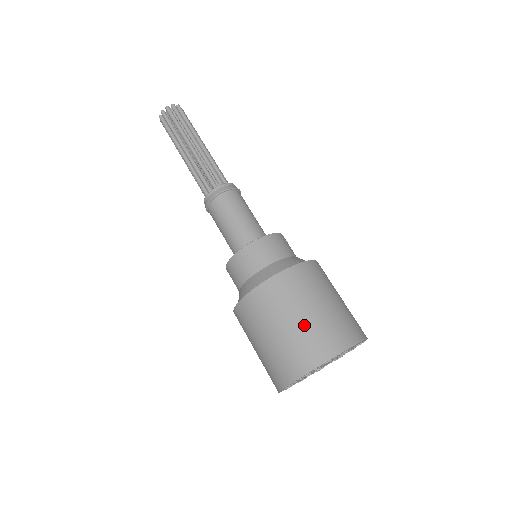
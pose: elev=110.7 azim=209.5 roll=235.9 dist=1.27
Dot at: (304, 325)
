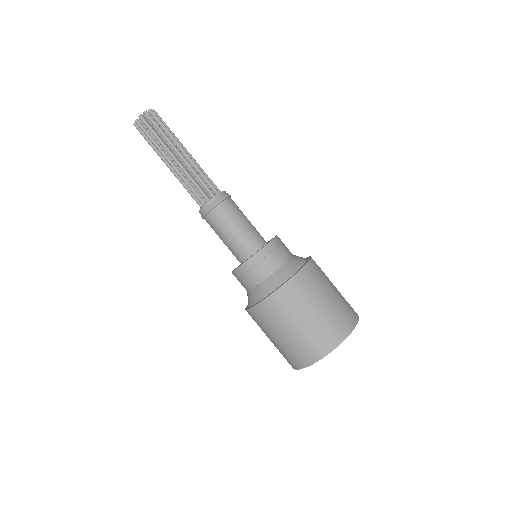
Dot at: (288, 341)
